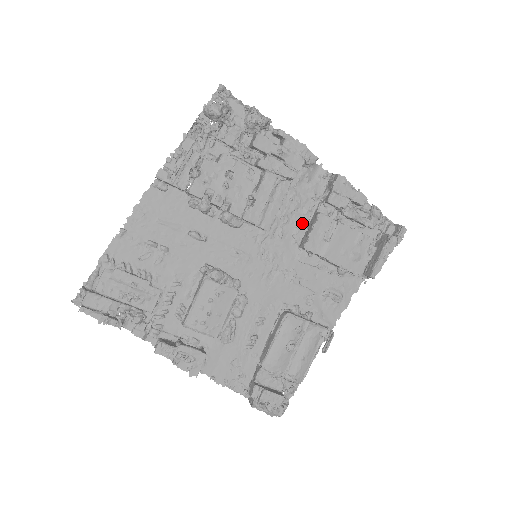
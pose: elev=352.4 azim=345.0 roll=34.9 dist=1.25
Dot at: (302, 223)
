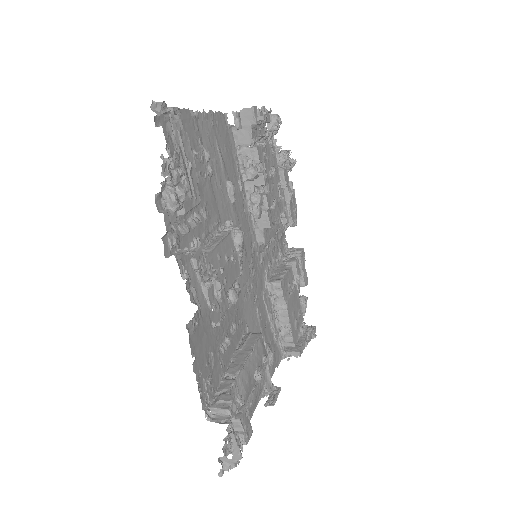
Dot at: (272, 266)
